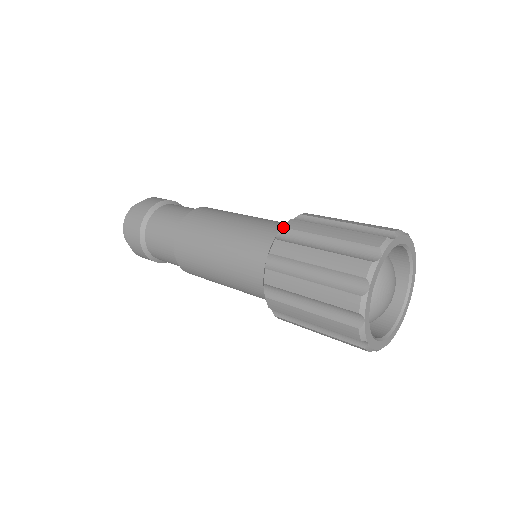
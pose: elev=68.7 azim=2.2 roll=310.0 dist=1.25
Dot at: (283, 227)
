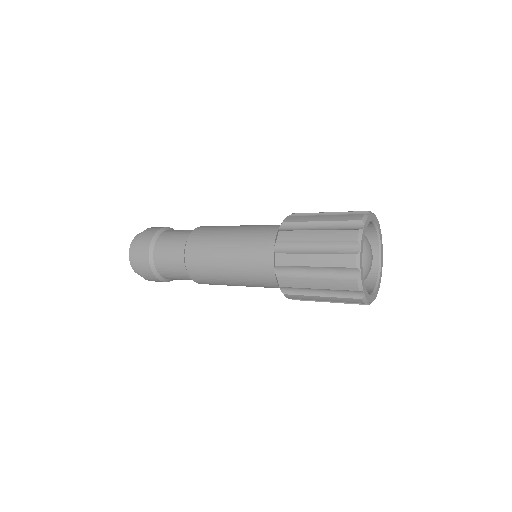
Dot at: (292, 213)
